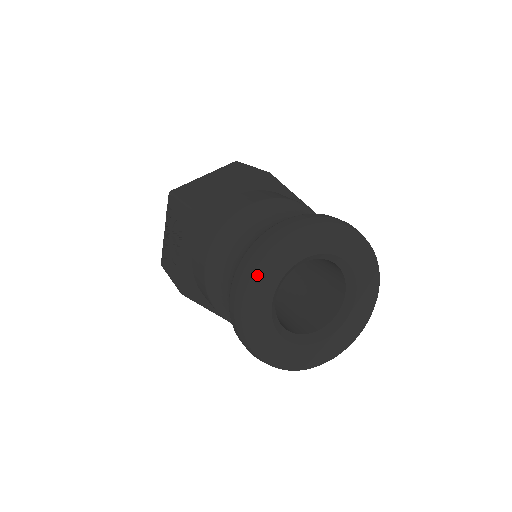
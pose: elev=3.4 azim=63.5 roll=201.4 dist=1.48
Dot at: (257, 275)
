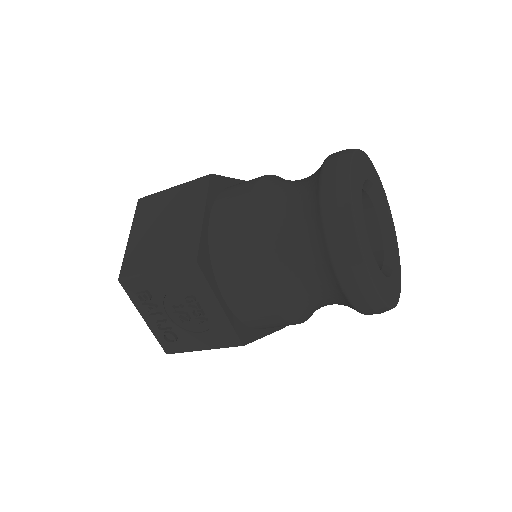
Dot at: (361, 241)
